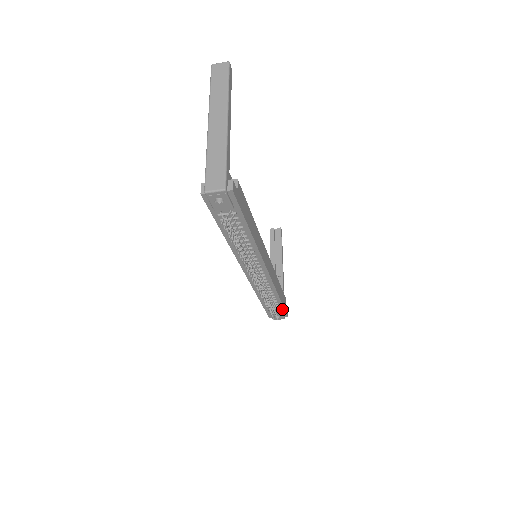
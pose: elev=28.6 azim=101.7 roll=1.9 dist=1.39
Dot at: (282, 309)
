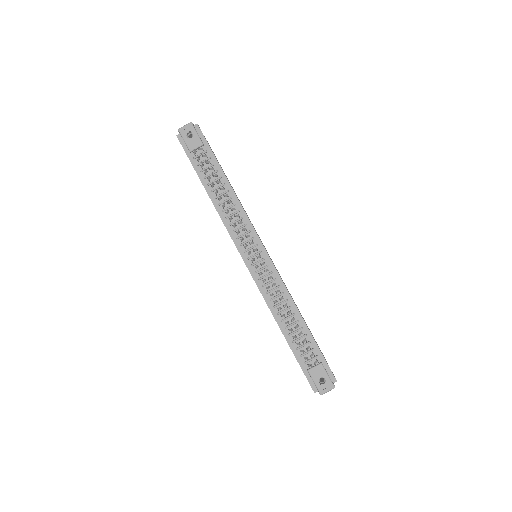
Dot at: (320, 356)
